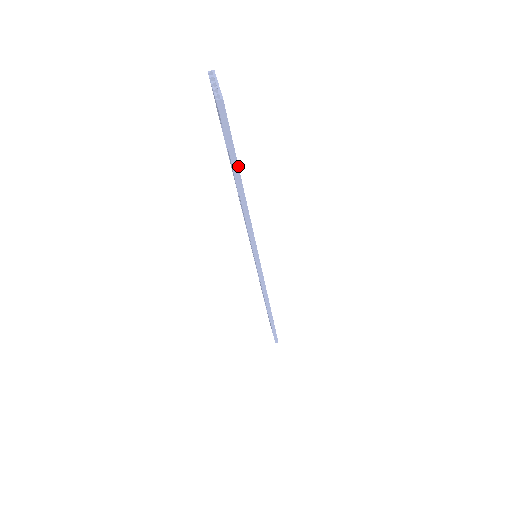
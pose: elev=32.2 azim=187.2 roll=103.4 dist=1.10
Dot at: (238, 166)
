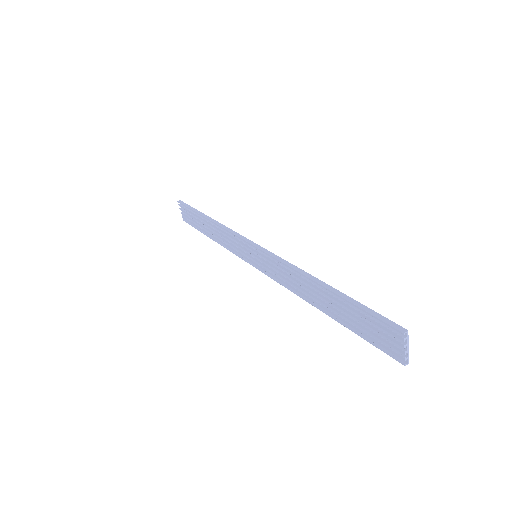
Dot at: (352, 327)
